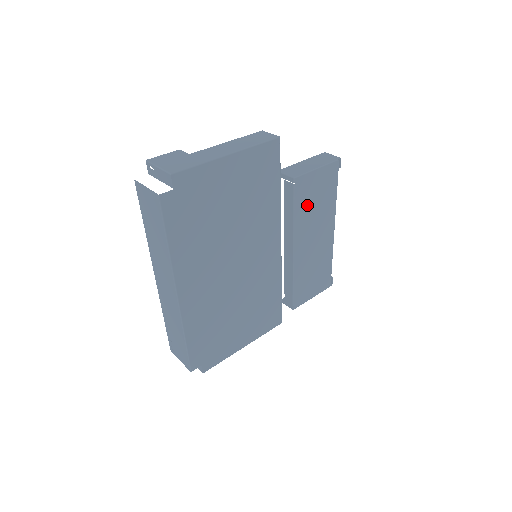
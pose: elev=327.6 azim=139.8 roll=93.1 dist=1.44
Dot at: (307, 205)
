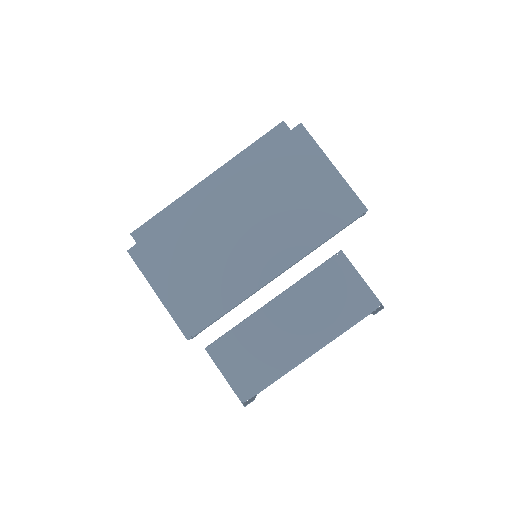
Dot at: (323, 287)
